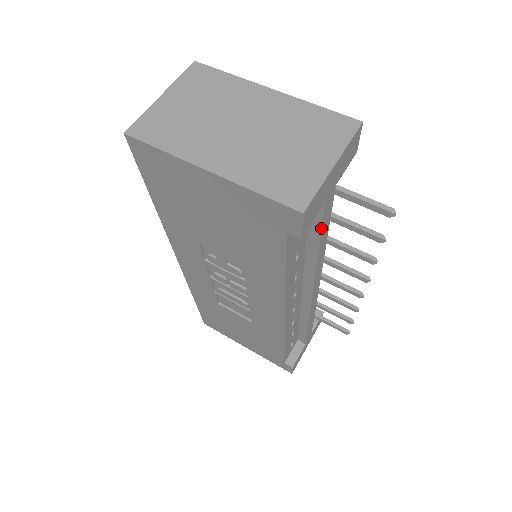
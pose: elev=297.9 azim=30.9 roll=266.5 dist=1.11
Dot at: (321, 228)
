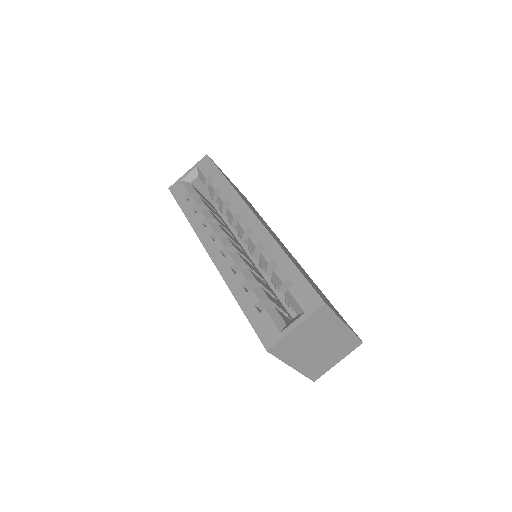
Dot at: occluded
